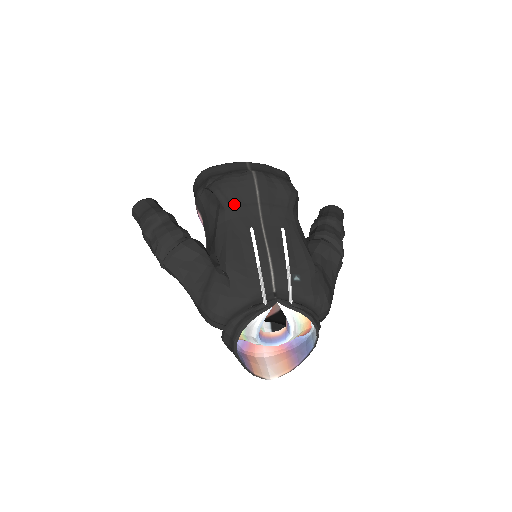
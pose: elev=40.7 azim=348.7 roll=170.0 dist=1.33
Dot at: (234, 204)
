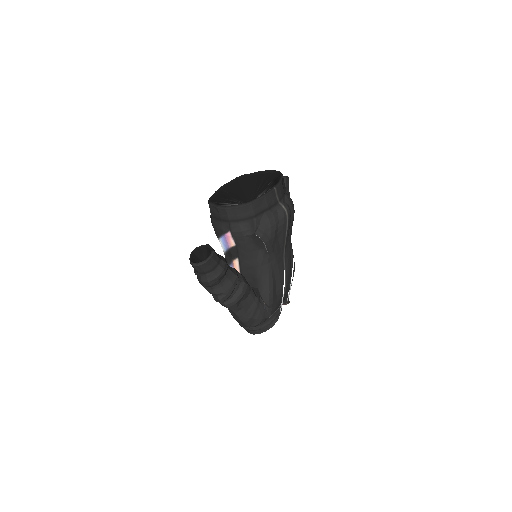
Dot at: (275, 249)
